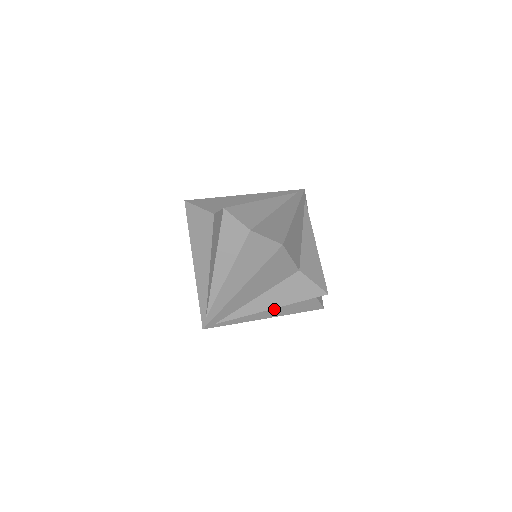
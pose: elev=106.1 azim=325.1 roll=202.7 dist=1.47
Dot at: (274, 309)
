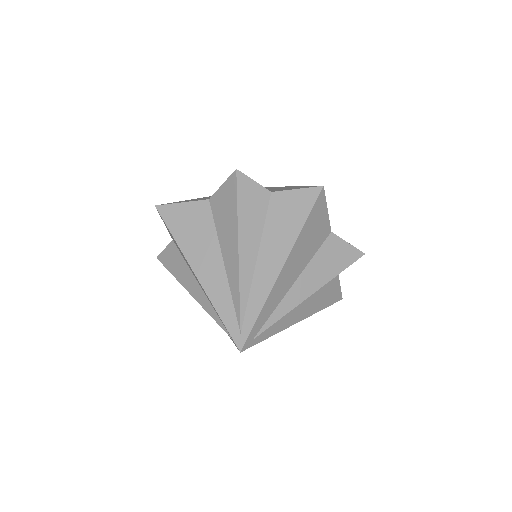
Dot at: (306, 304)
